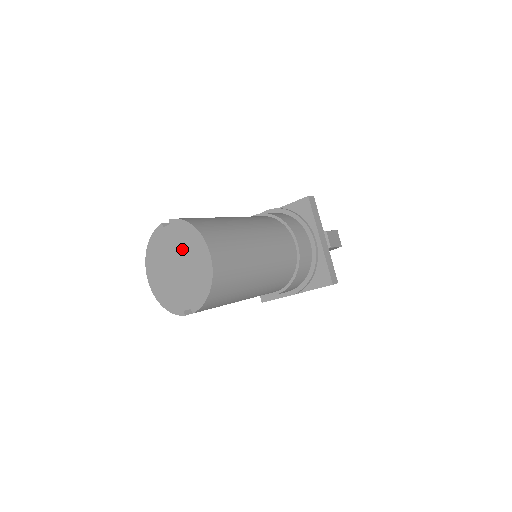
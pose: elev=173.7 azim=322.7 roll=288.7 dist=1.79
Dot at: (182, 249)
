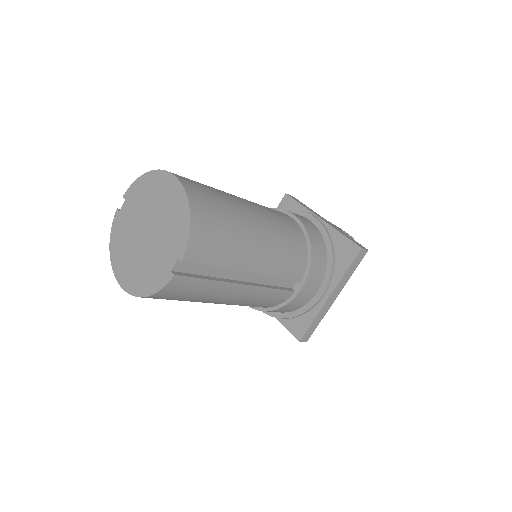
Dot at: (145, 207)
